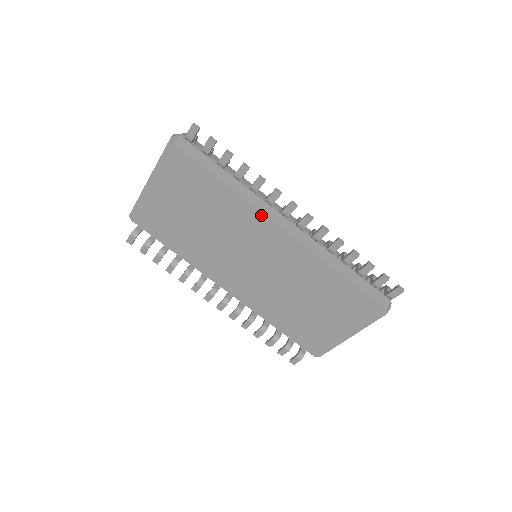
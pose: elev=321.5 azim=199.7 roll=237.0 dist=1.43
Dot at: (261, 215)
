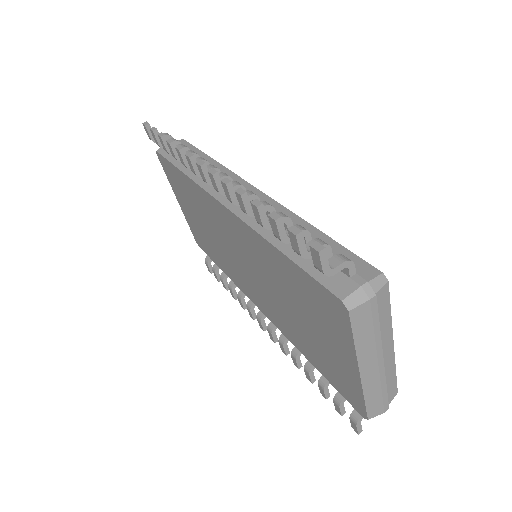
Dot at: (207, 194)
